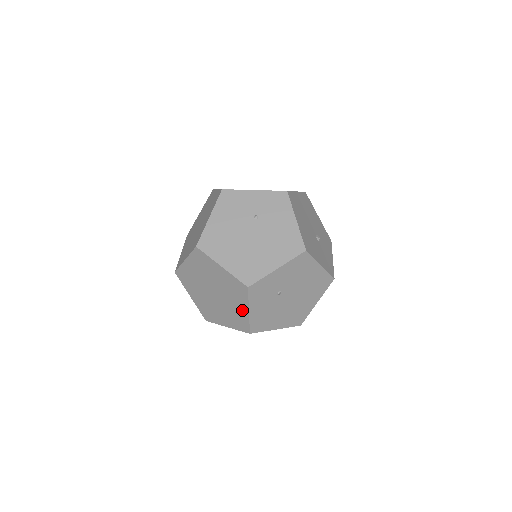
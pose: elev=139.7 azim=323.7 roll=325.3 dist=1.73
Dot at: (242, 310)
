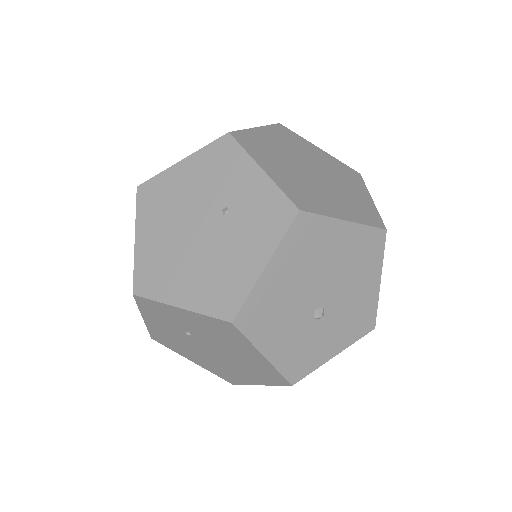
Dot at: occluded
